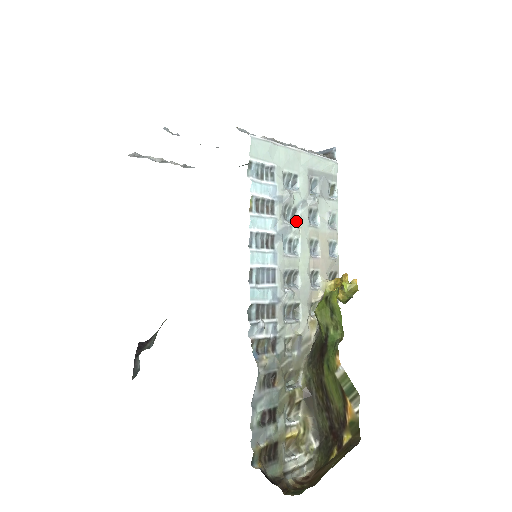
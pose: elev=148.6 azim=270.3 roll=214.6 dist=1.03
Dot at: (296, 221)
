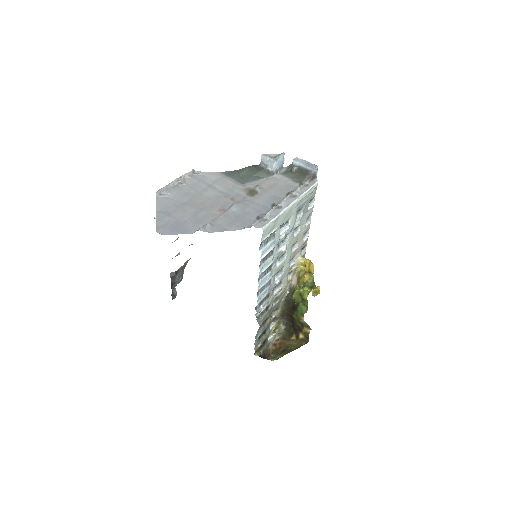
Dot at: (285, 242)
